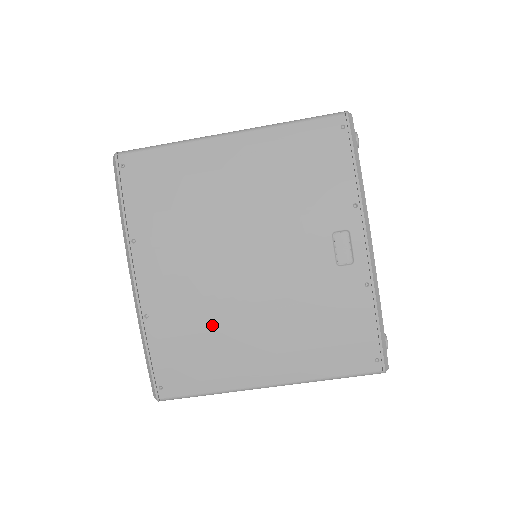
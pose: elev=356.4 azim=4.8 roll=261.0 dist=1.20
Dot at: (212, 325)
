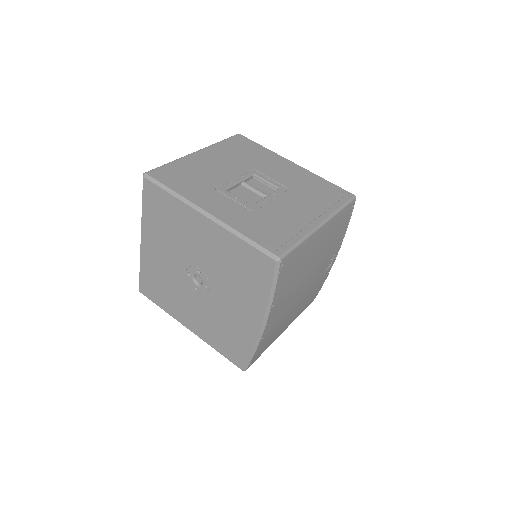
Dot at: (282, 323)
